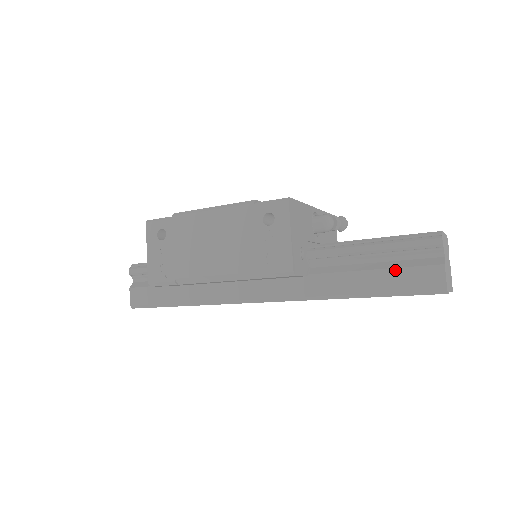
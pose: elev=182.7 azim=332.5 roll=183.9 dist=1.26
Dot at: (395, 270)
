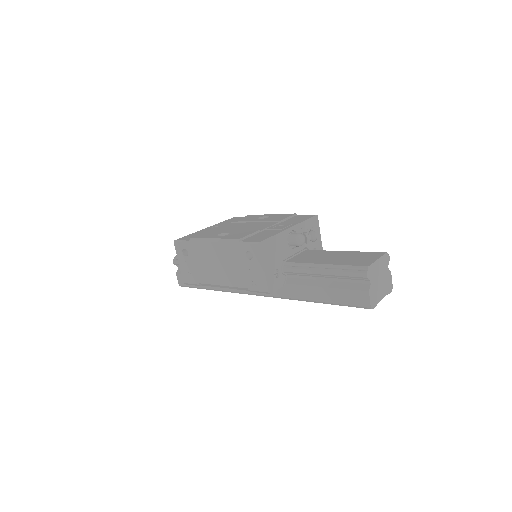
Dot at: (338, 290)
